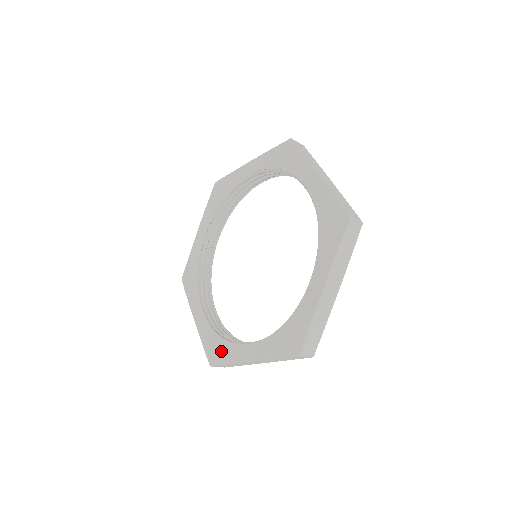
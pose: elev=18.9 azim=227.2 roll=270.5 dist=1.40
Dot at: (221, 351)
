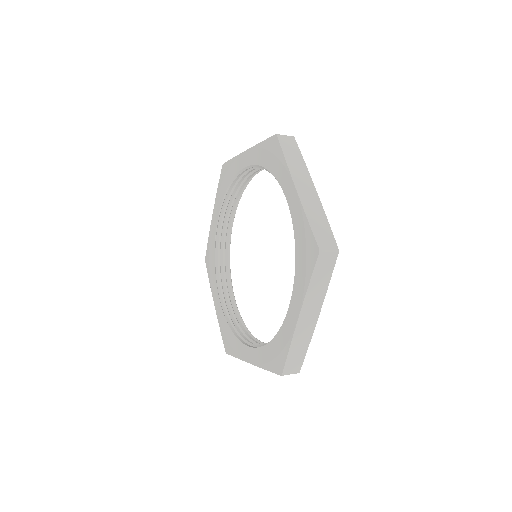
Dot at: (232, 344)
